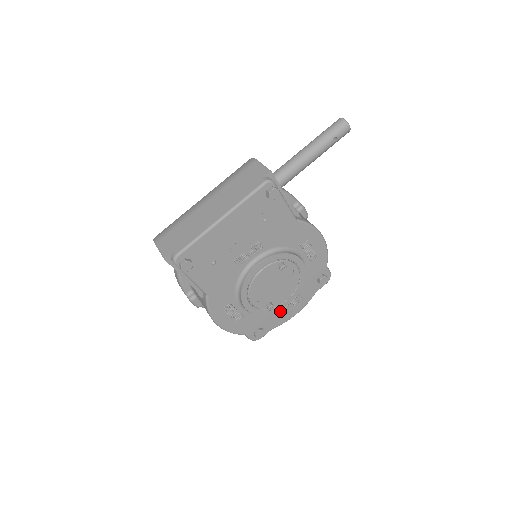
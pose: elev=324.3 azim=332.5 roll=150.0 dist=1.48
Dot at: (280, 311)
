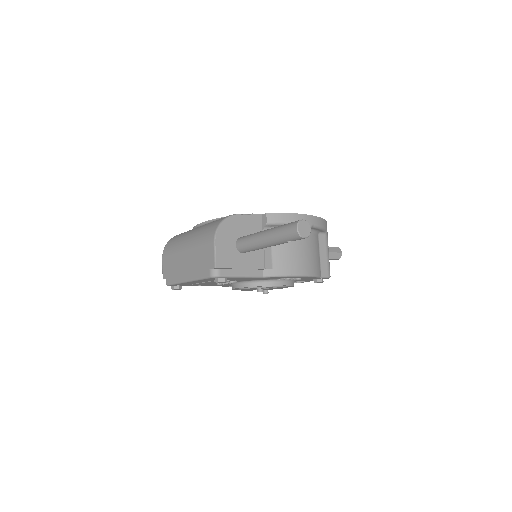
Dot at: occluded
